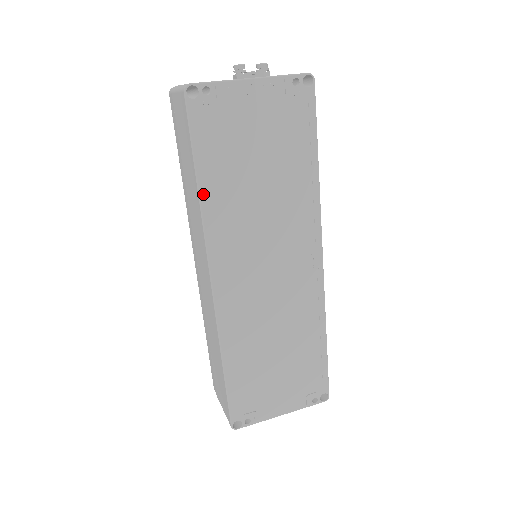
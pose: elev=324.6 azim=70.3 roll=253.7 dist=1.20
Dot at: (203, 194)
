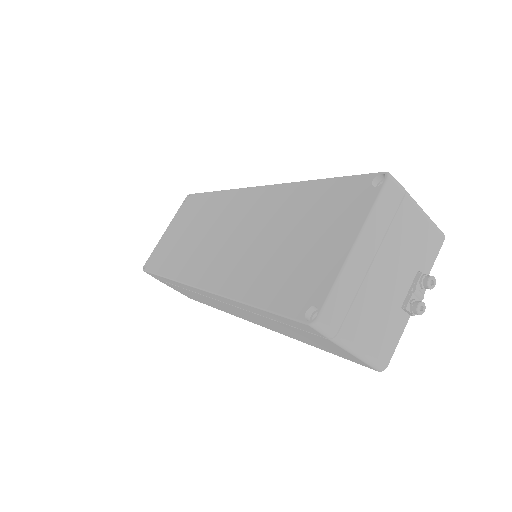
Dot at: occluded
